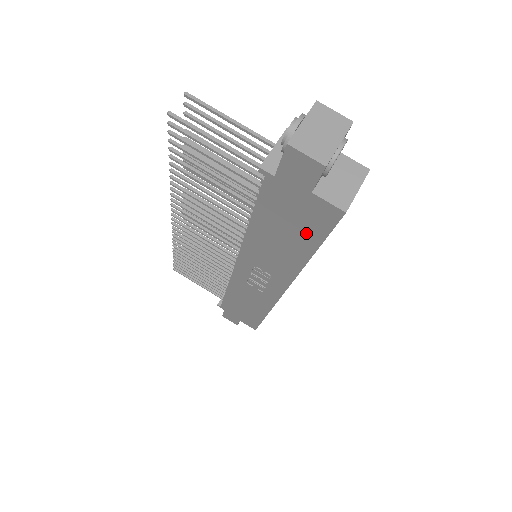
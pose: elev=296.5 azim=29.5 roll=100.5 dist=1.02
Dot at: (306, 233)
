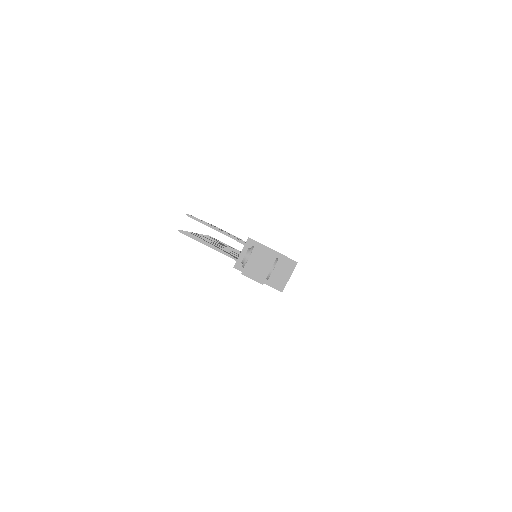
Dot at: occluded
